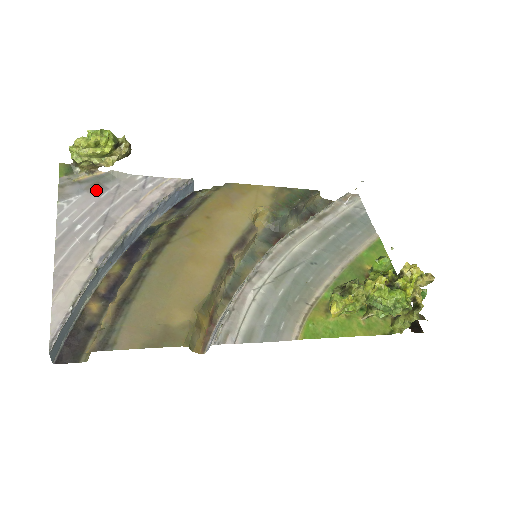
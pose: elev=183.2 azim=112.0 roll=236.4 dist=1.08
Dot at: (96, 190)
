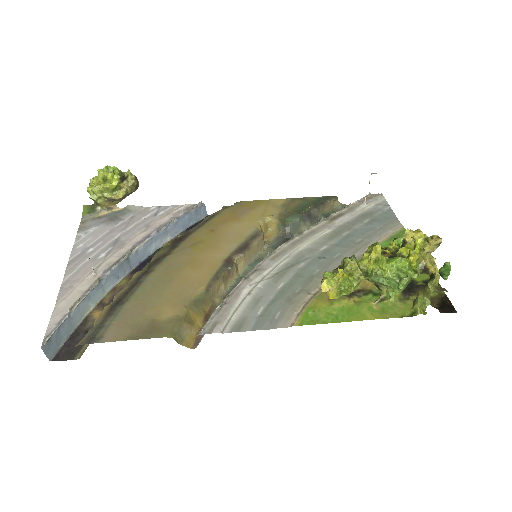
Dot at: (112, 221)
